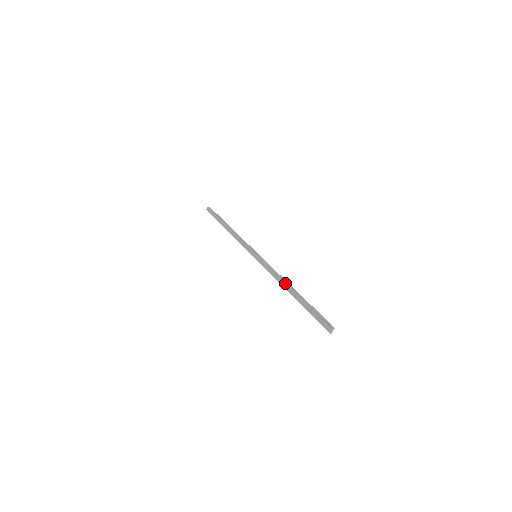
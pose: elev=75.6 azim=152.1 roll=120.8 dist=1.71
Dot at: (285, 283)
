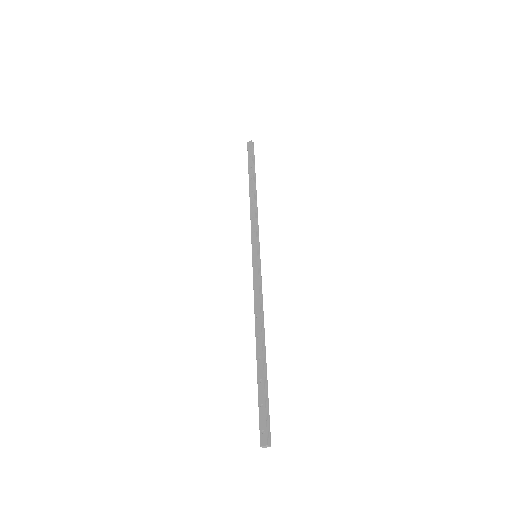
Dot at: (260, 327)
